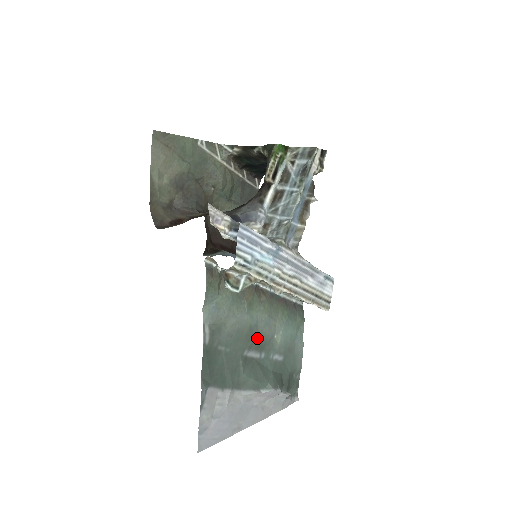
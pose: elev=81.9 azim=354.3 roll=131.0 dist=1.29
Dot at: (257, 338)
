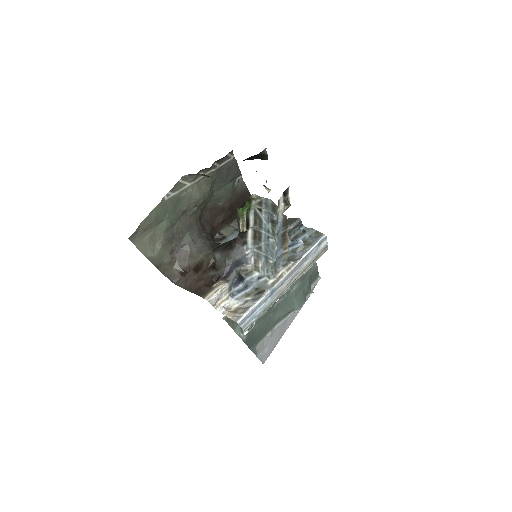
Dot at: occluded
